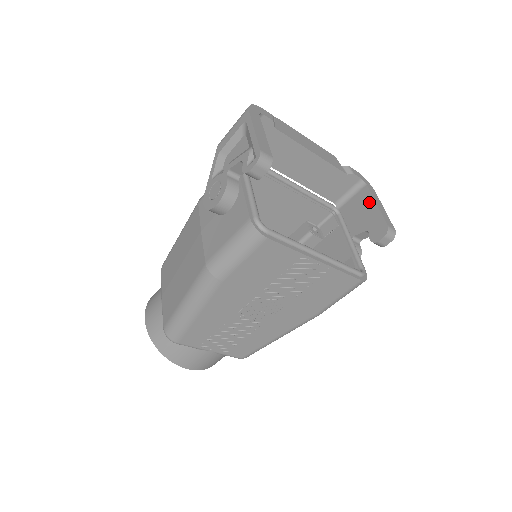
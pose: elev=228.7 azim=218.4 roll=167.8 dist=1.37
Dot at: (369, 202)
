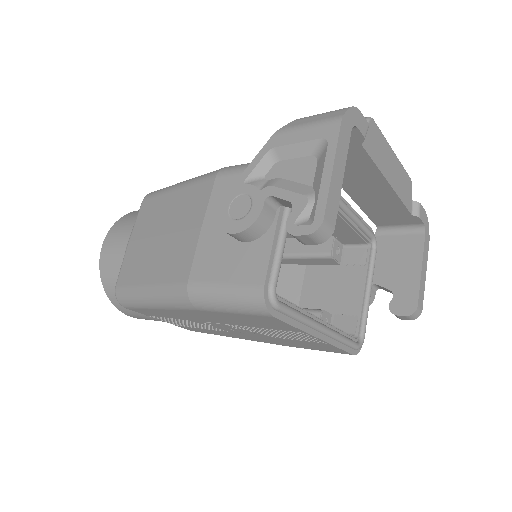
Dot at: (415, 259)
